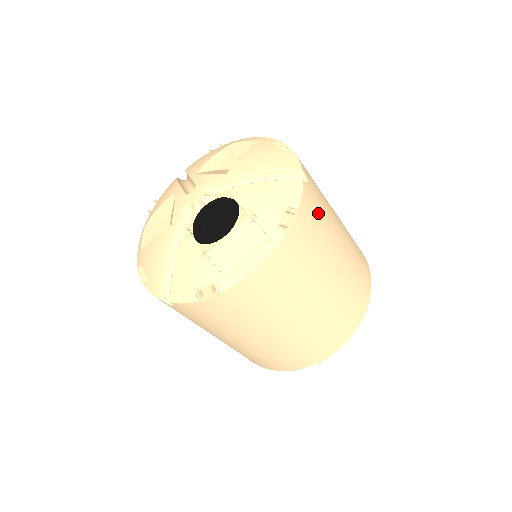
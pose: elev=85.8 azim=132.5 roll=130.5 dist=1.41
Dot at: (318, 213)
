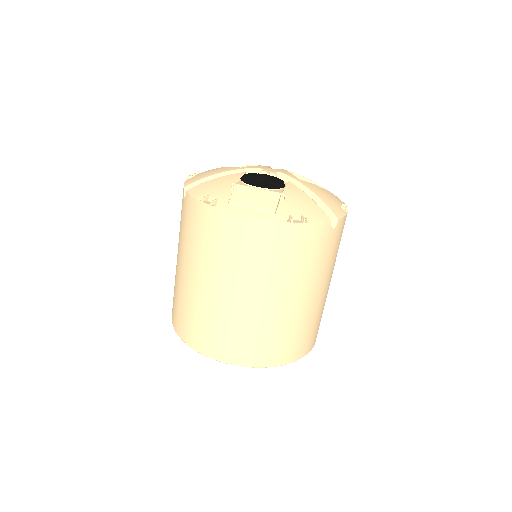
Dot at: (317, 251)
